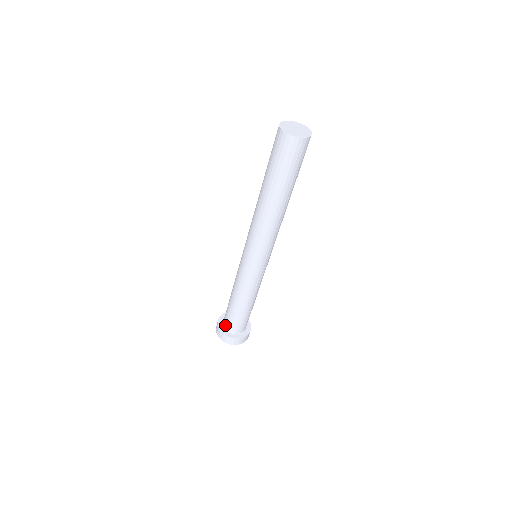
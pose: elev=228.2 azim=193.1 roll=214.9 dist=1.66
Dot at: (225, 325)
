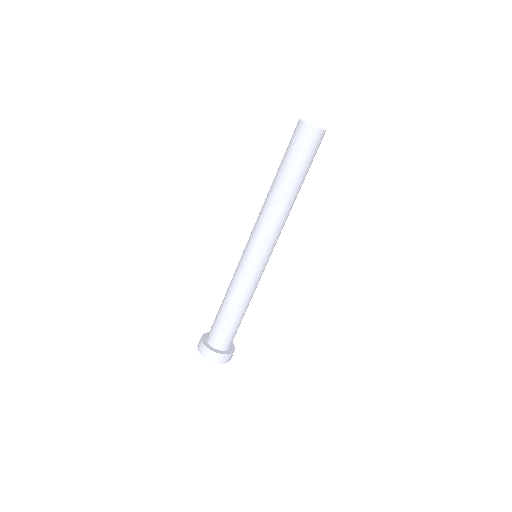
Dot at: (210, 340)
